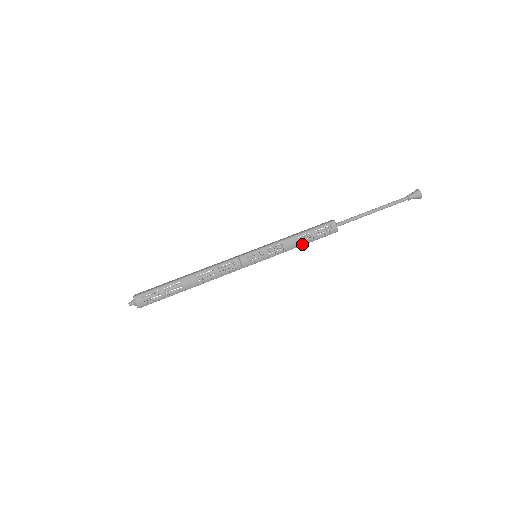
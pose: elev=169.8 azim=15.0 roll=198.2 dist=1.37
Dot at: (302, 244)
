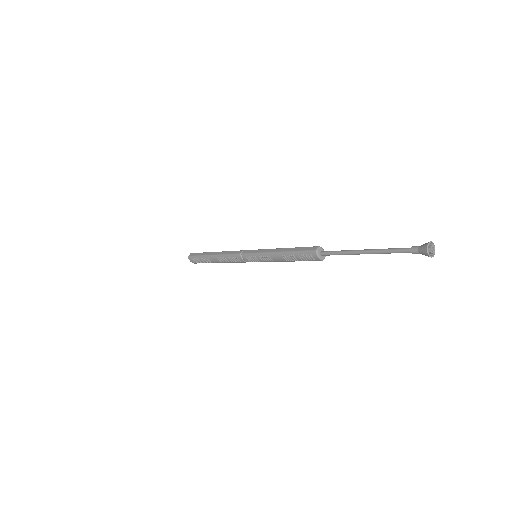
Dot at: (289, 261)
